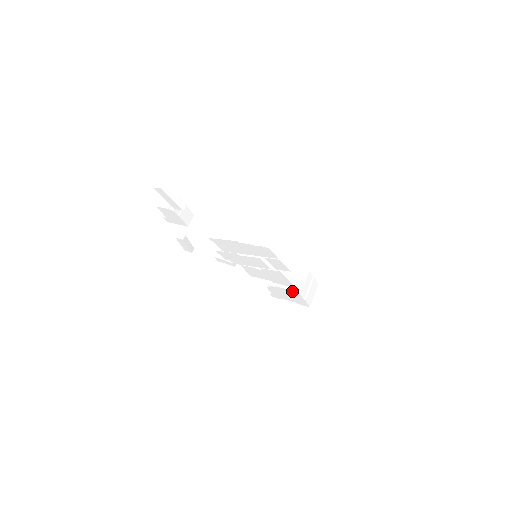
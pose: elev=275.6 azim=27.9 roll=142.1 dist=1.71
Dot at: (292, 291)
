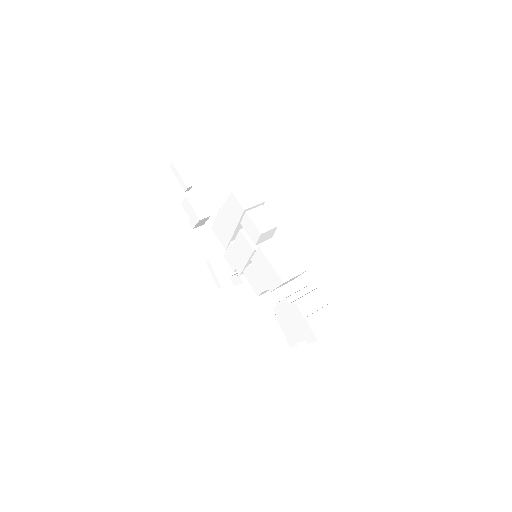
Dot at: (289, 302)
